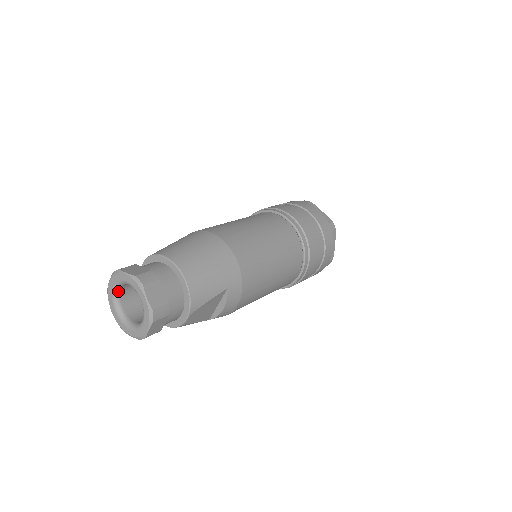
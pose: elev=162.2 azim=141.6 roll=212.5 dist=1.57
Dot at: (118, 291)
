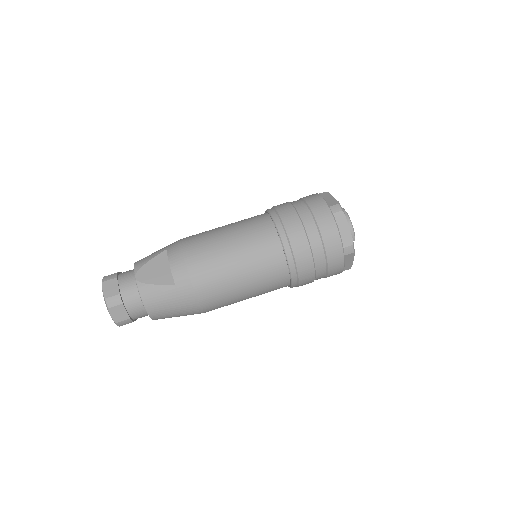
Dot at: occluded
